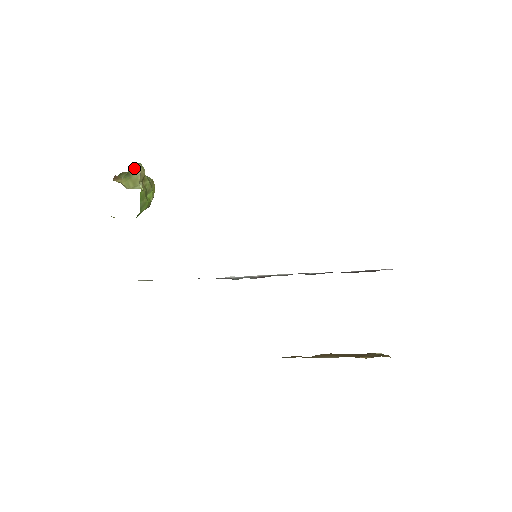
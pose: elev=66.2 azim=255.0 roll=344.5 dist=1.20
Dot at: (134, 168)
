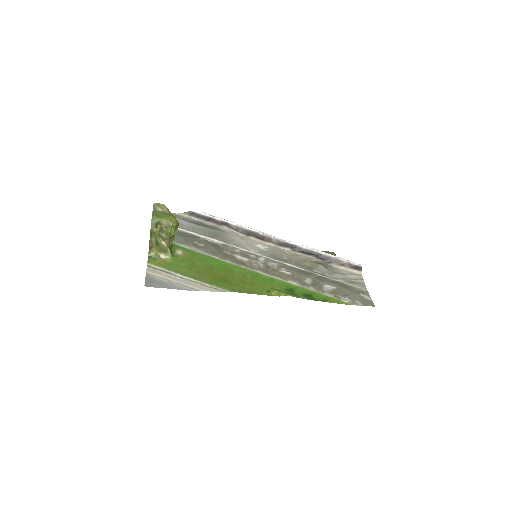
Dot at: (161, 240)
